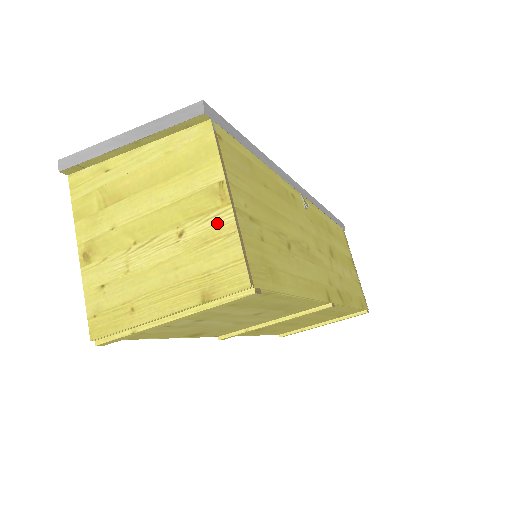
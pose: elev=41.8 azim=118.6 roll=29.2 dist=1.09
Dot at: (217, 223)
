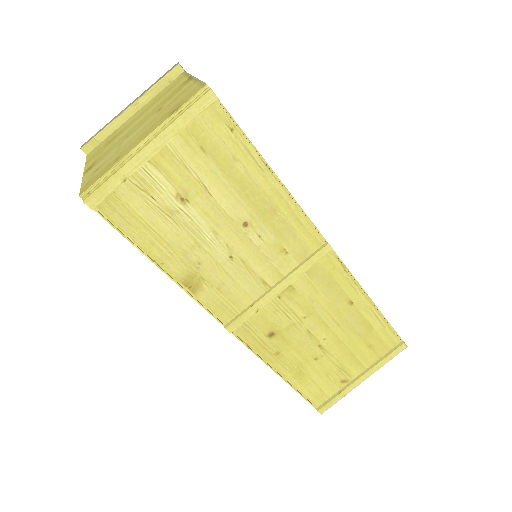
Dot at: (185, 88)
